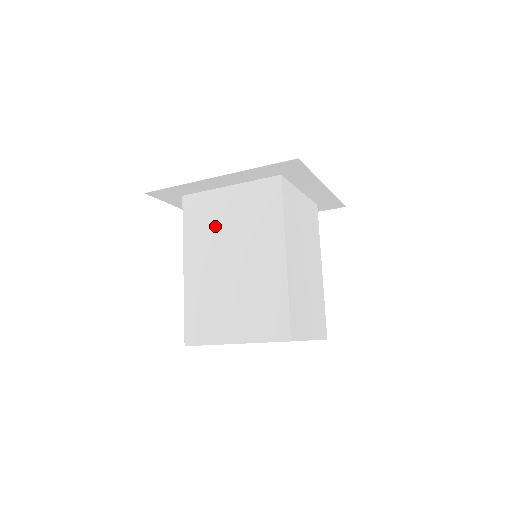
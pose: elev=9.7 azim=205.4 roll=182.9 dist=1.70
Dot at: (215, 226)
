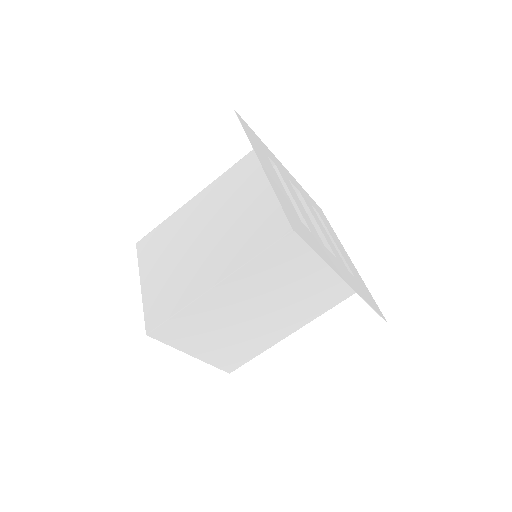
Dot at: (285, 278)
